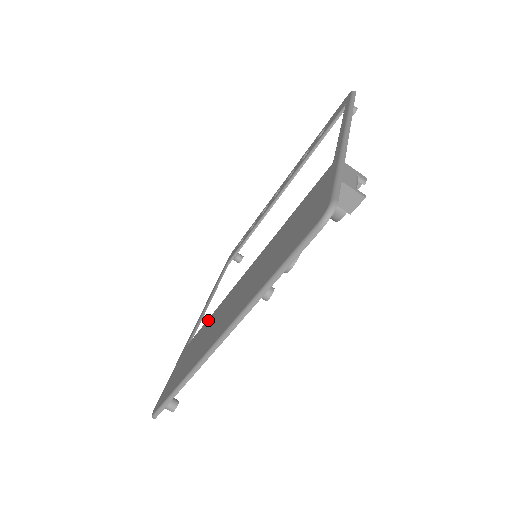
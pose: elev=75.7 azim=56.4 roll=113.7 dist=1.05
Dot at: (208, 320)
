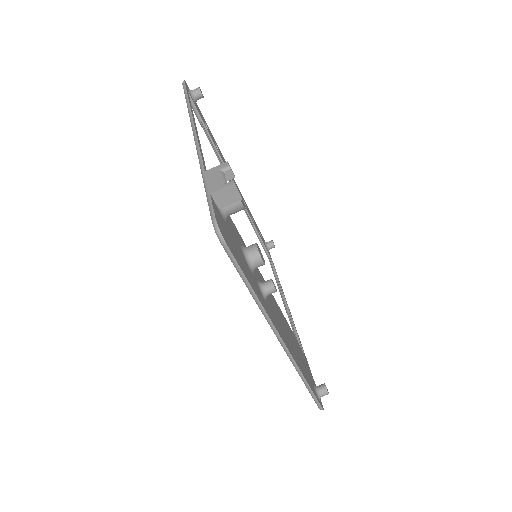
Dot at: occluded
